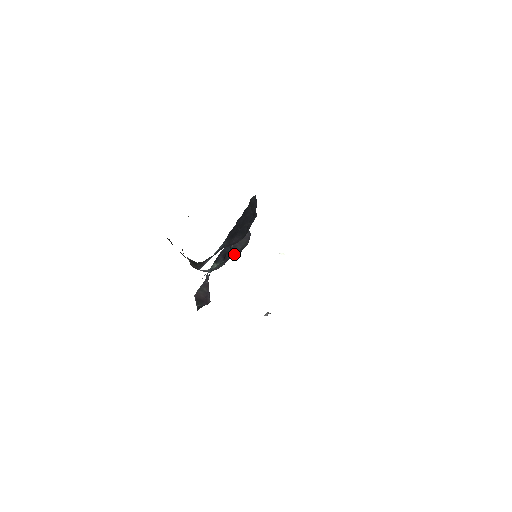
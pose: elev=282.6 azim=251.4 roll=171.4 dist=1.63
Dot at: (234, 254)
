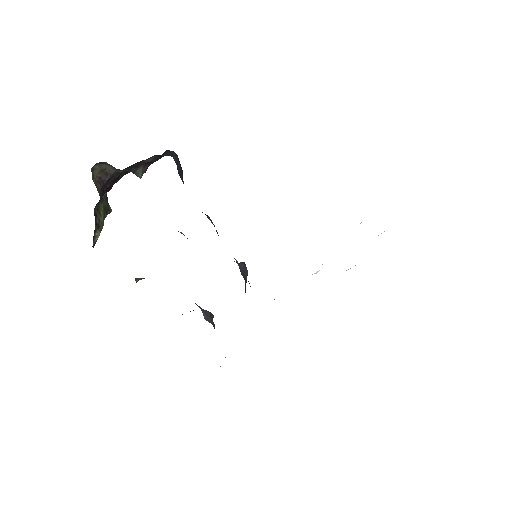
Dot at: occluded
